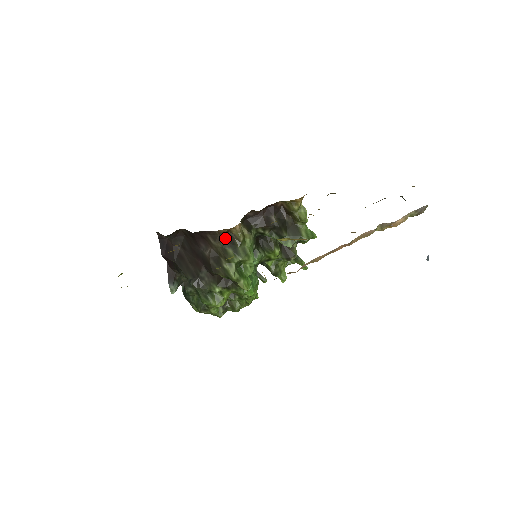
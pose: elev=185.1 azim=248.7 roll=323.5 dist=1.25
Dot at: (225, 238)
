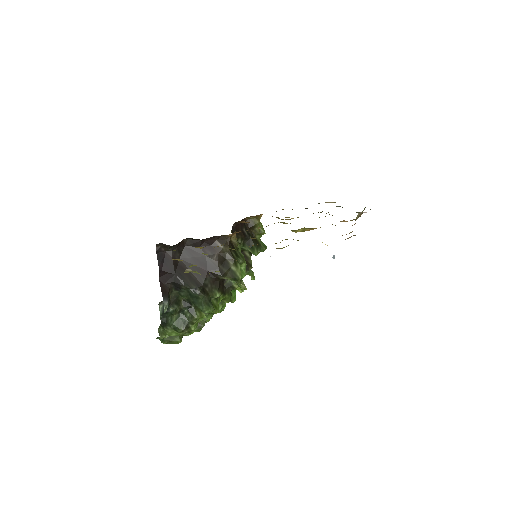
Dot at: (229, 243)
